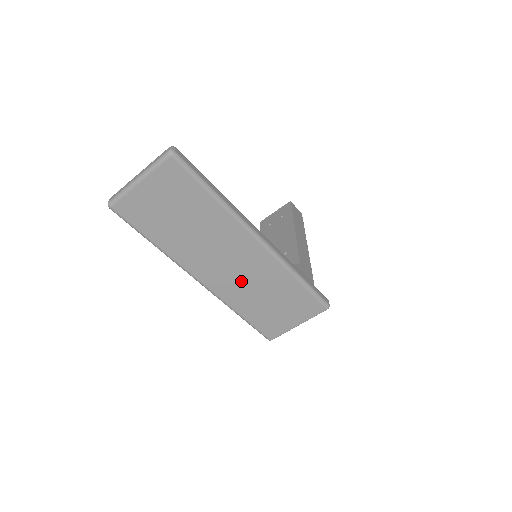
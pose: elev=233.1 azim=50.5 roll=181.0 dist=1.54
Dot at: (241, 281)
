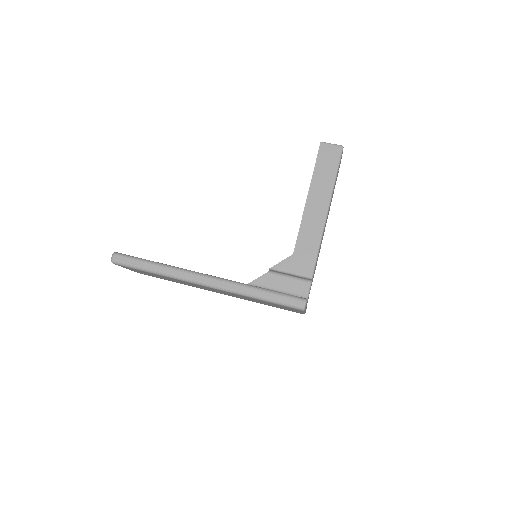
Dot at: (233, 295)
